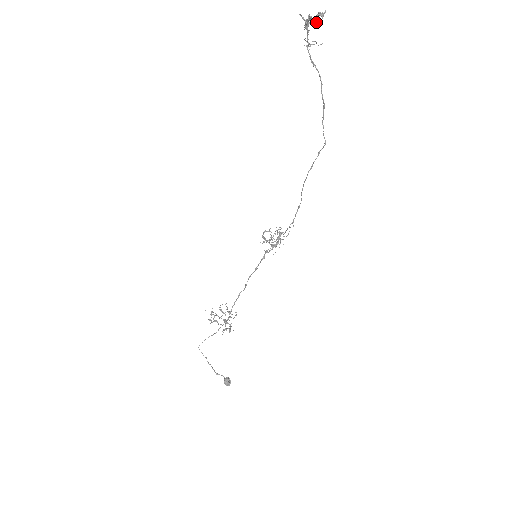
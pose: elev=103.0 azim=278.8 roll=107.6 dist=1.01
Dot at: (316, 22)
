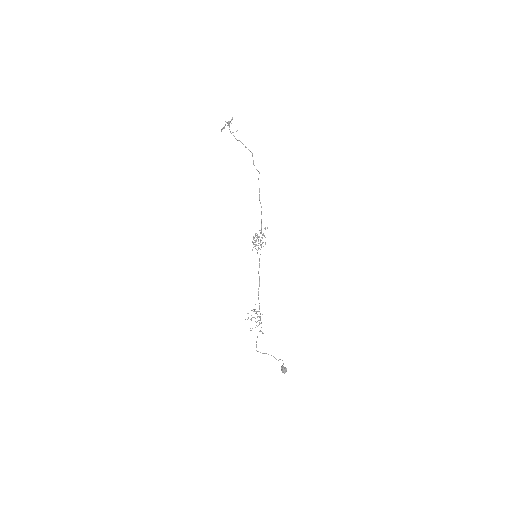
Dot at: occluded
